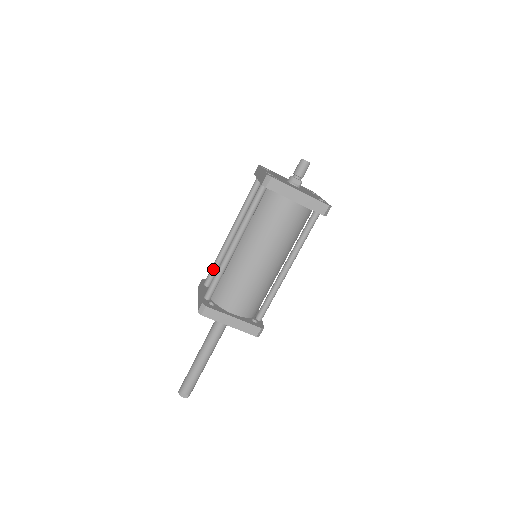
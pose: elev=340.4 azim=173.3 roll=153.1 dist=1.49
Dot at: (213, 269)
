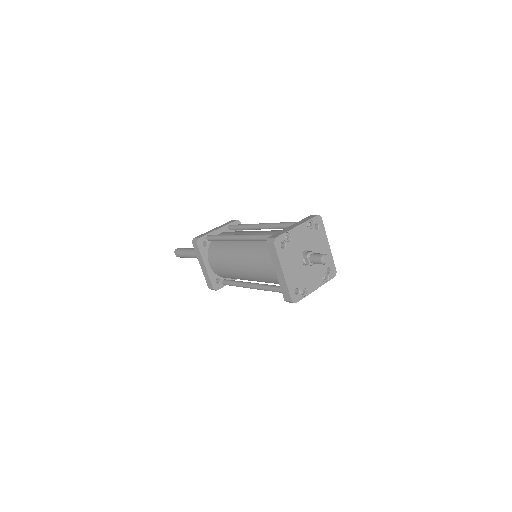
Dot at: (238, 226)
